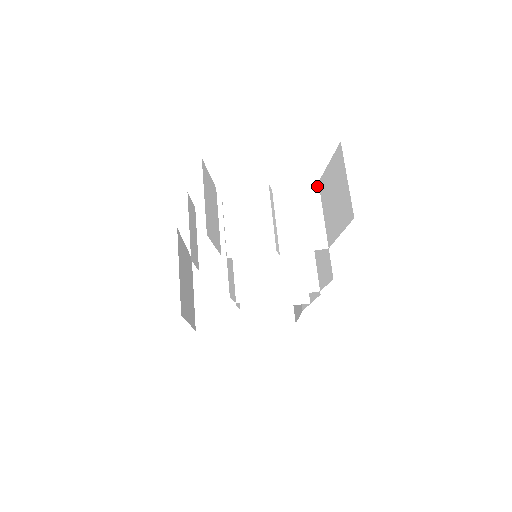
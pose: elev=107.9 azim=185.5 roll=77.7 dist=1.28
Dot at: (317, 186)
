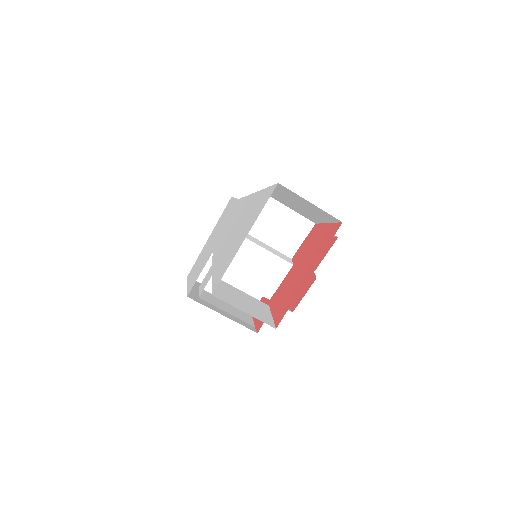
Dot at: occluded
